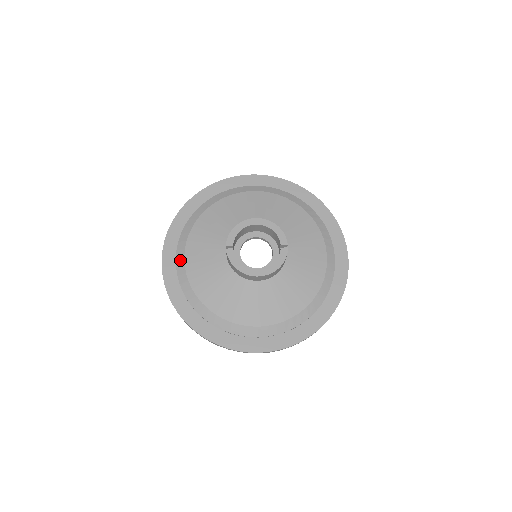
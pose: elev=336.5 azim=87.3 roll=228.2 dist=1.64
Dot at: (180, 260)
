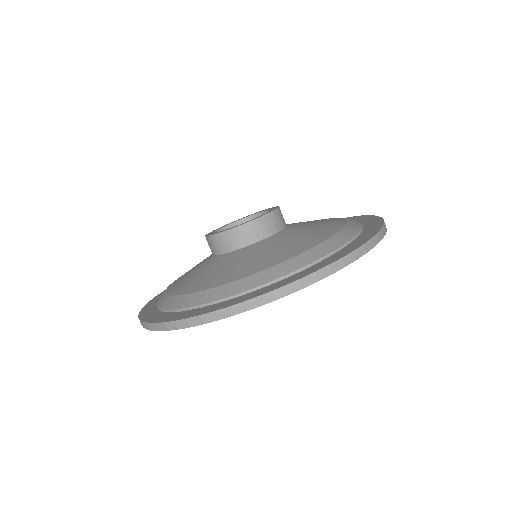
Dot at: occluded
